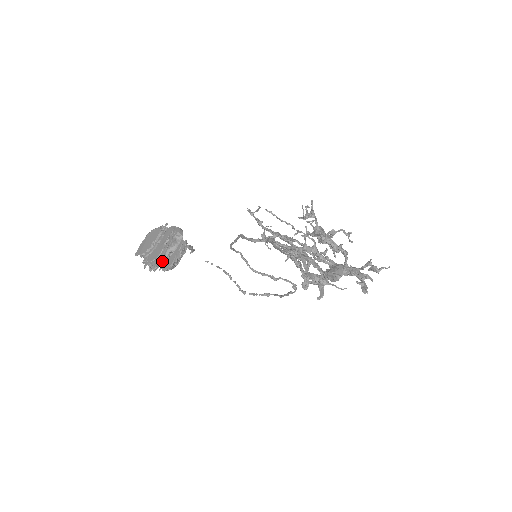
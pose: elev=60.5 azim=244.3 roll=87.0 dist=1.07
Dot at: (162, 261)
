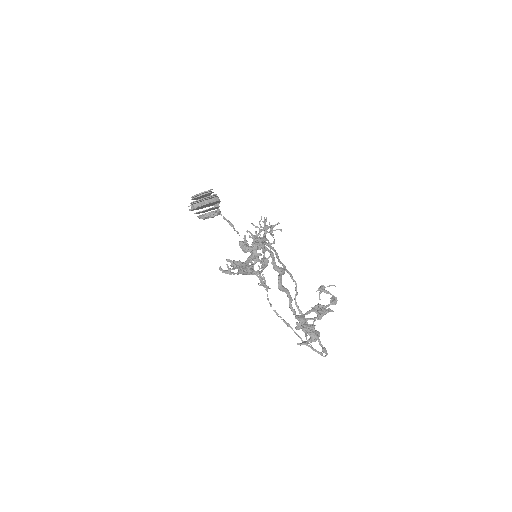
Dot at: (193, 205)
